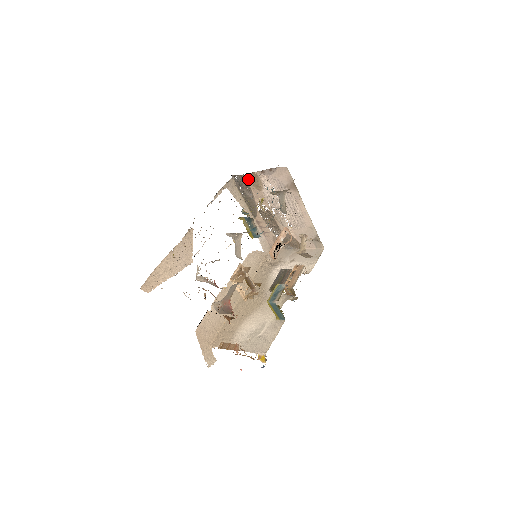
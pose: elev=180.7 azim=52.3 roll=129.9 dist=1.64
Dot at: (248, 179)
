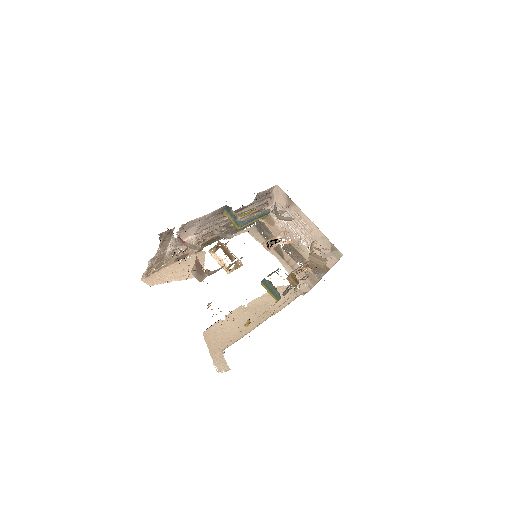
Dot at: occluded
